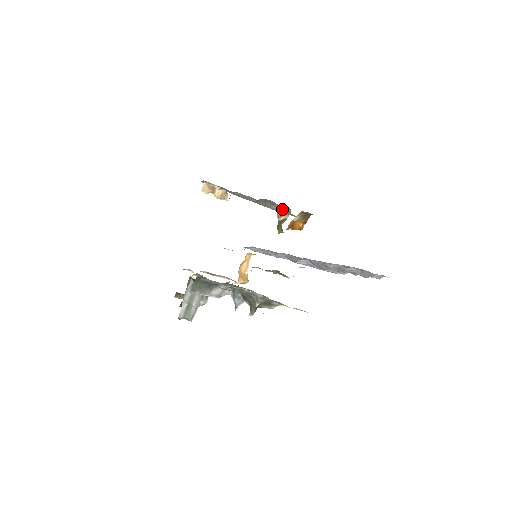
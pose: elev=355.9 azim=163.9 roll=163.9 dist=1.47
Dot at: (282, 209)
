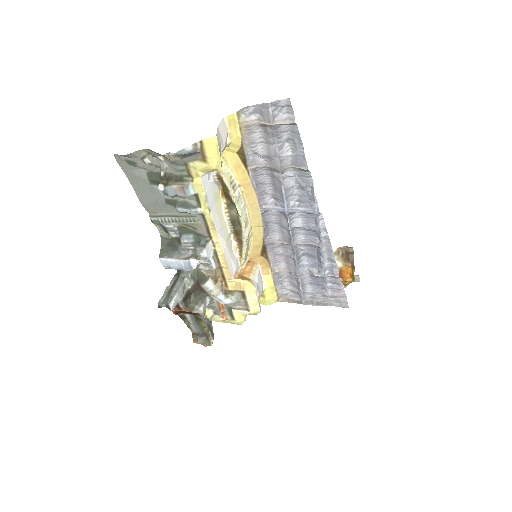
Dot at: occluded
